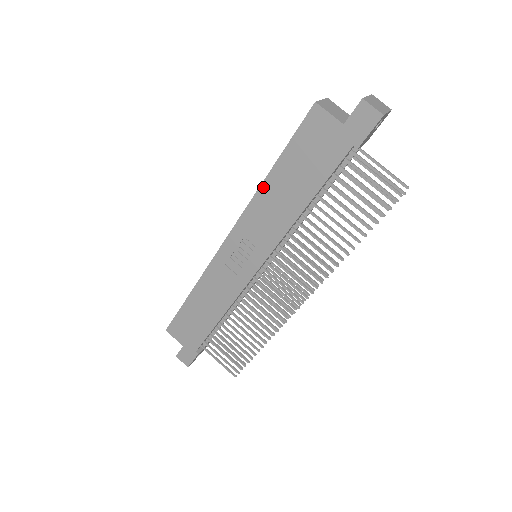
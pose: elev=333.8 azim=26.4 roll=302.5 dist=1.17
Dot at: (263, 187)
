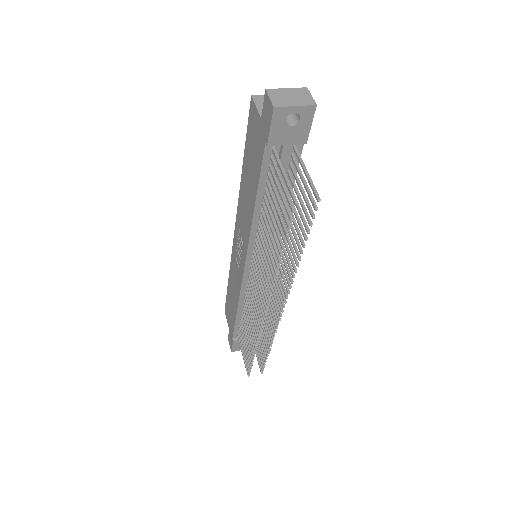
Dot at: (241, 183)
